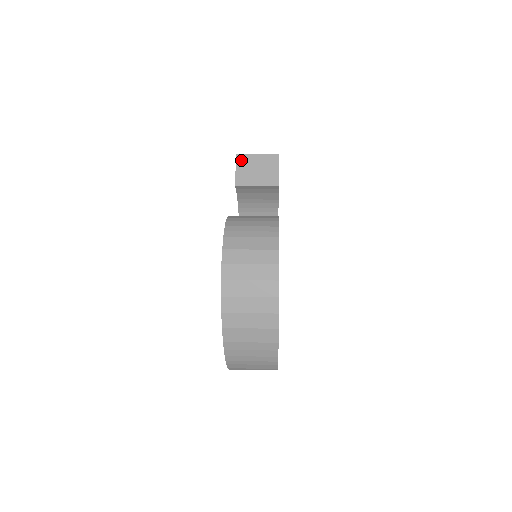
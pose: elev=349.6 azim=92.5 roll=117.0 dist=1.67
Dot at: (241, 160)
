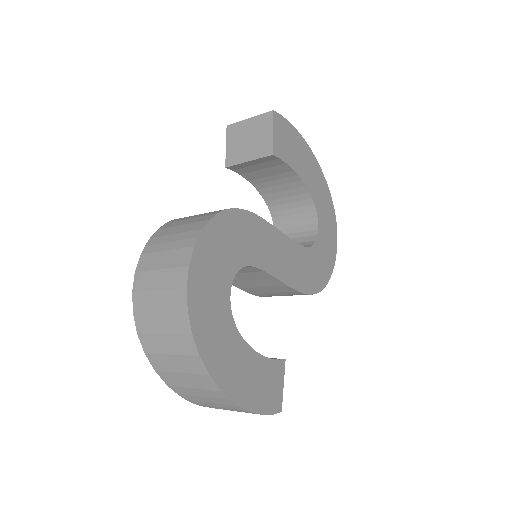
Dot at: (231, 132)
